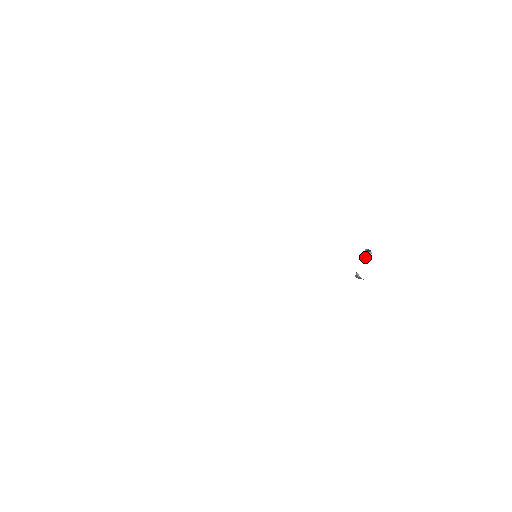
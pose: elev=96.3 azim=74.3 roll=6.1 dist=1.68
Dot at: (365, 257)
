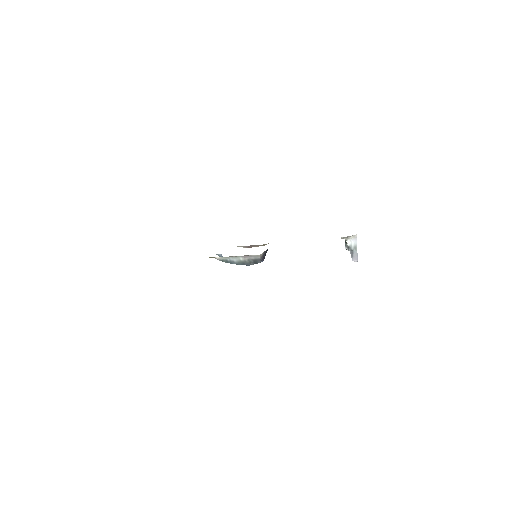
Dot at: occluded
